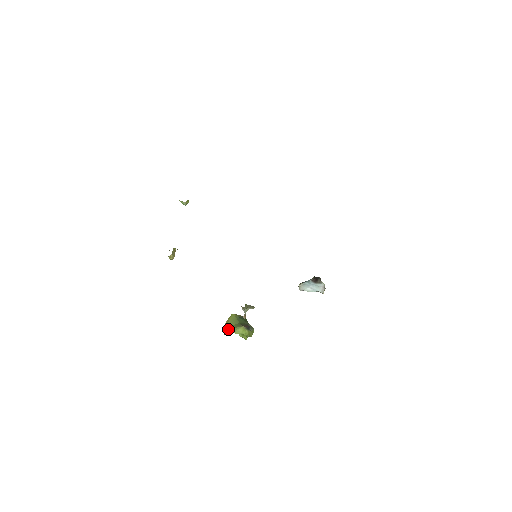
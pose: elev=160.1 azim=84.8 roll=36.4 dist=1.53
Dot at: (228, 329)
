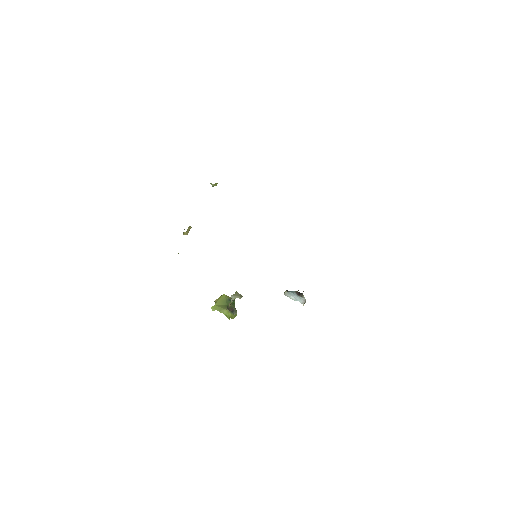
Dot at: (216, 307)
